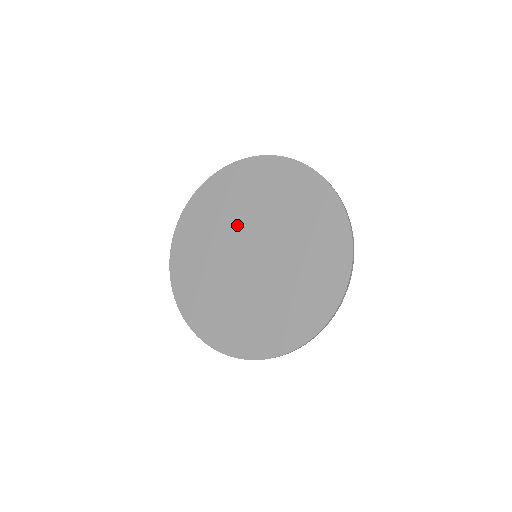
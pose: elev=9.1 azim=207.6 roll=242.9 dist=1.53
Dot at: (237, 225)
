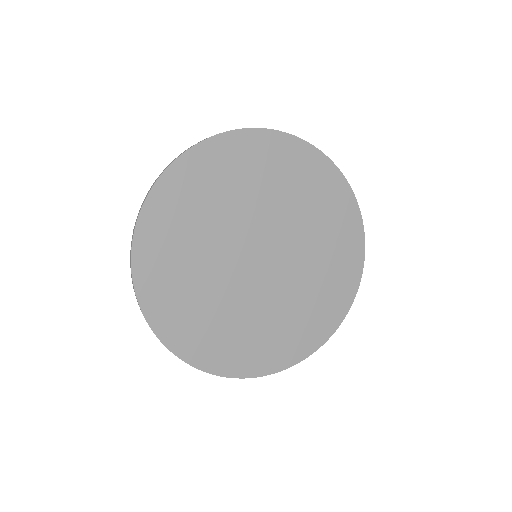
Dot at: (247, 216)
